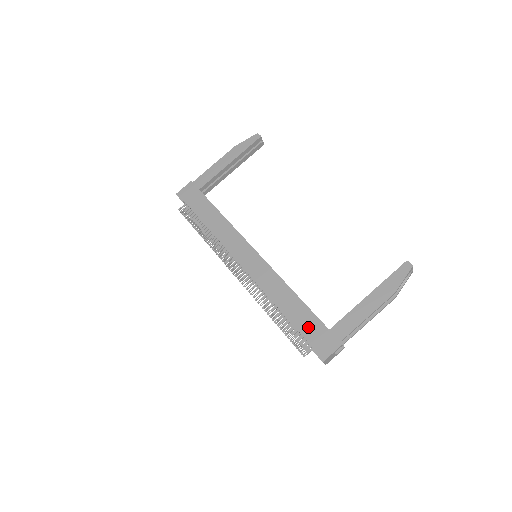
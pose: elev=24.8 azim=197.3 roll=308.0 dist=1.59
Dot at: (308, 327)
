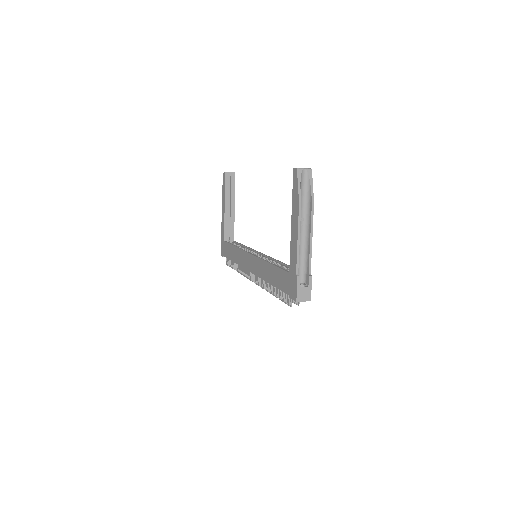
Dot at: (282, 282)
